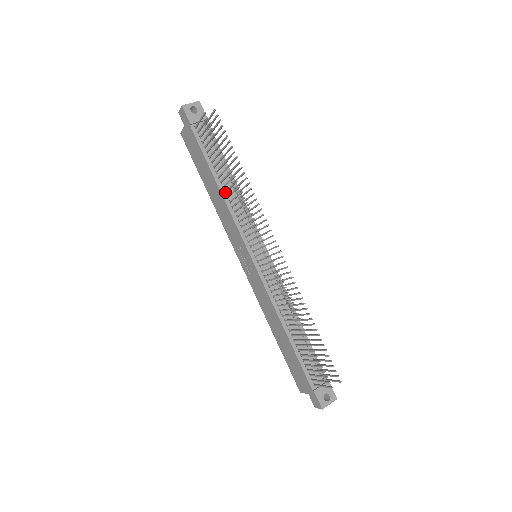
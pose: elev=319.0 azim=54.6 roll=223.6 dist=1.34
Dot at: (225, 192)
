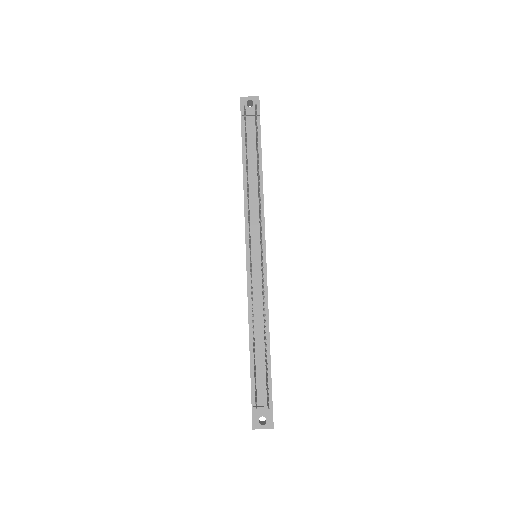
Dot at: occluded
